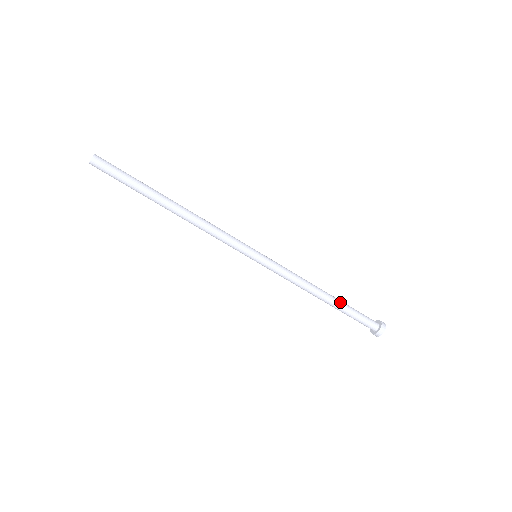
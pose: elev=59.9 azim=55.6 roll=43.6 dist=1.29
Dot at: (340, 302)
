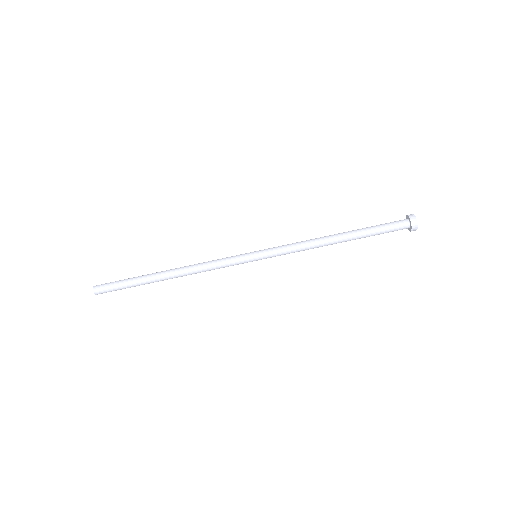
Dot at: (356, 235)
